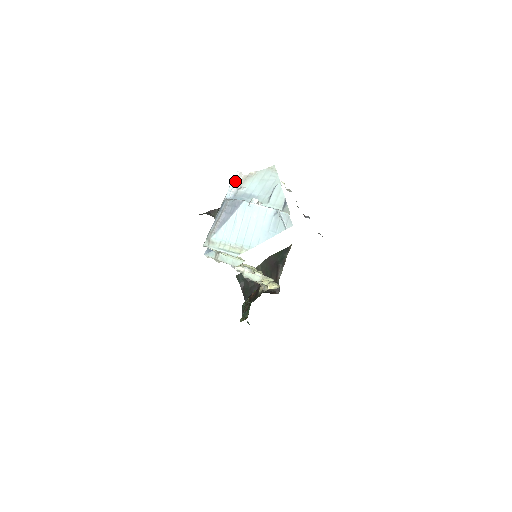
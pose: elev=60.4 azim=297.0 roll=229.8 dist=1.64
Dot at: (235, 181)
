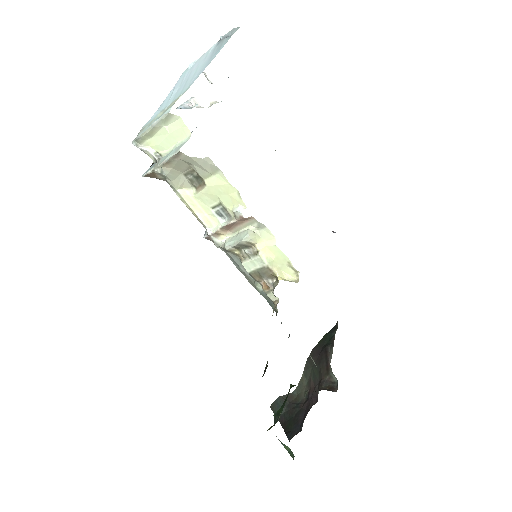
Dot at: (186, 101)
